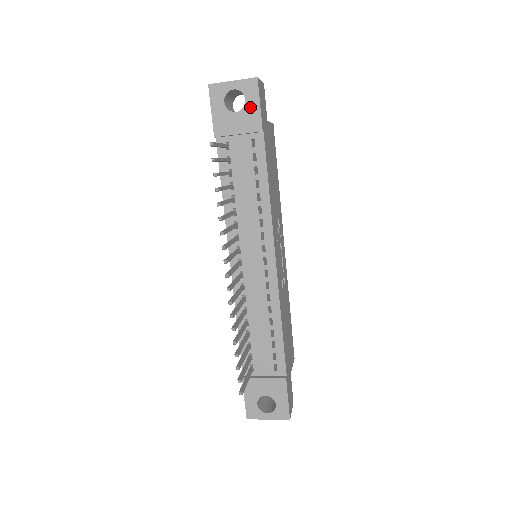
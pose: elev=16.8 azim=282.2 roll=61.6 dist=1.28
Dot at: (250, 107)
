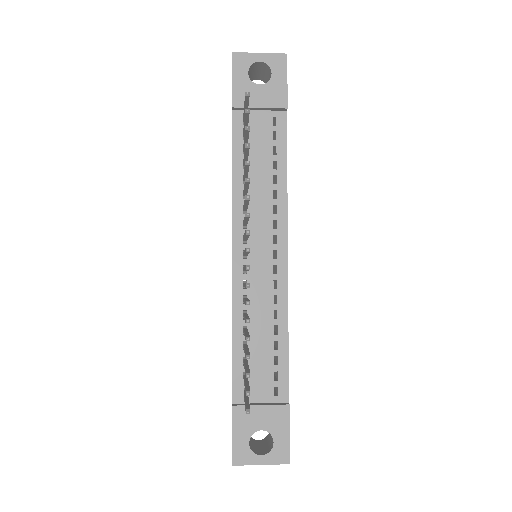
Dot at: (276, 82)
